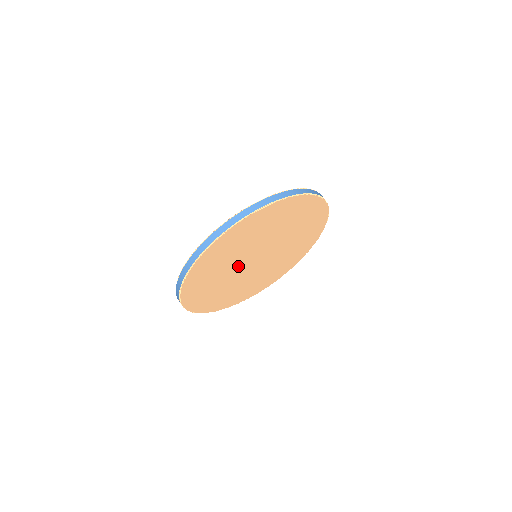
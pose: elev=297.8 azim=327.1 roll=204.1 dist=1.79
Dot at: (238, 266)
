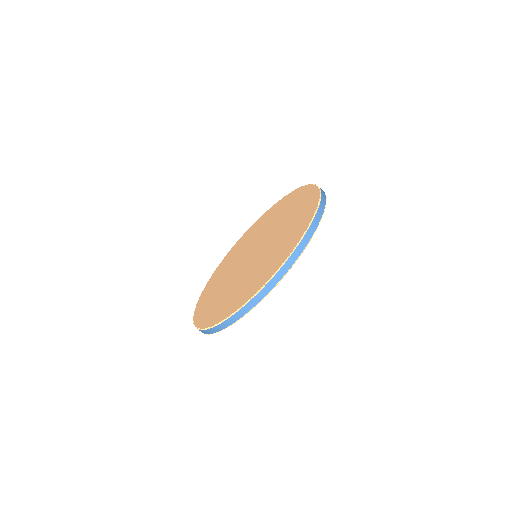
Dot at: occluded
